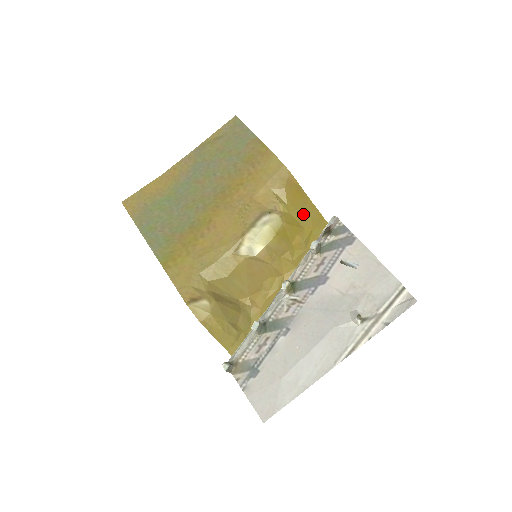
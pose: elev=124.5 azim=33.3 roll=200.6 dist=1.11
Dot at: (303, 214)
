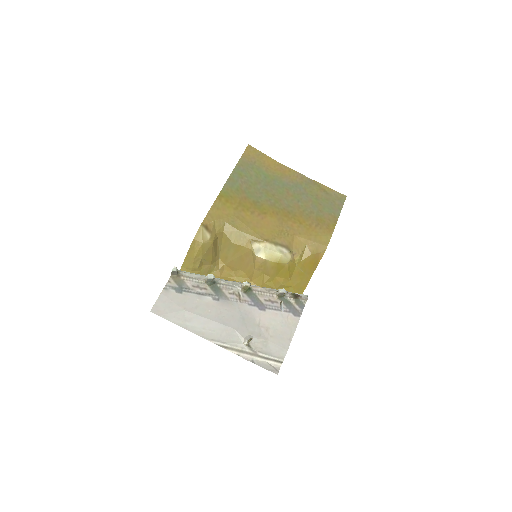
Dot at: (300, 275)
